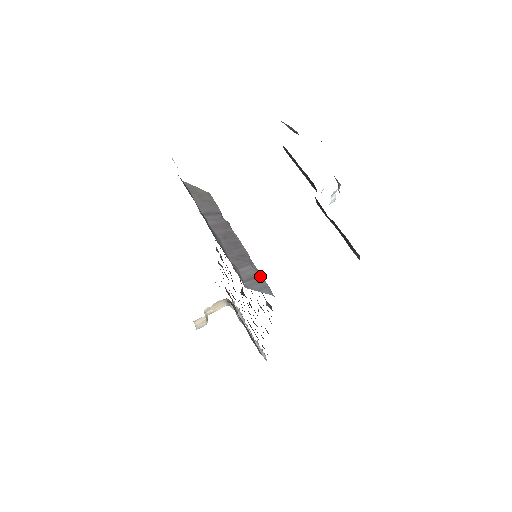
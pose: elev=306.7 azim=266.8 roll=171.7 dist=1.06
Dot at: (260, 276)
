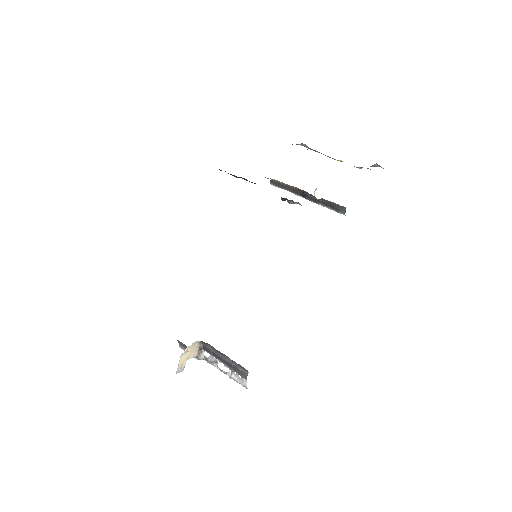
Dot at: occluded
